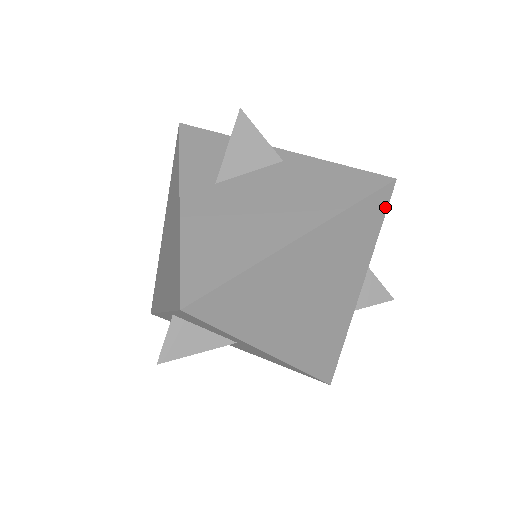
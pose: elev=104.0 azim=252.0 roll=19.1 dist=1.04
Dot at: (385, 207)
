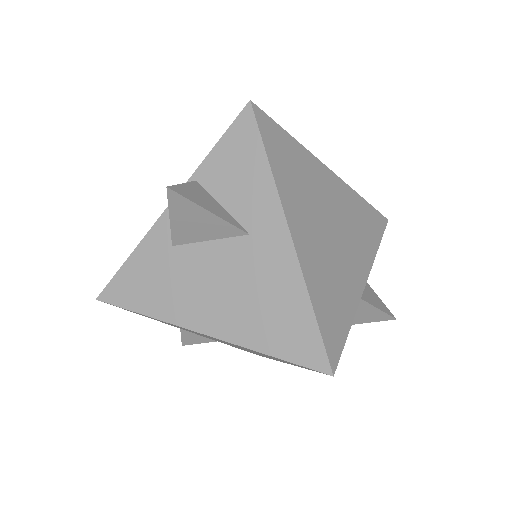
Dot at: (382, 231)
